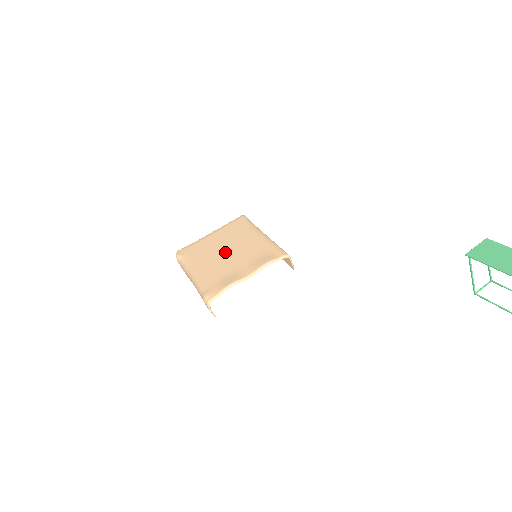
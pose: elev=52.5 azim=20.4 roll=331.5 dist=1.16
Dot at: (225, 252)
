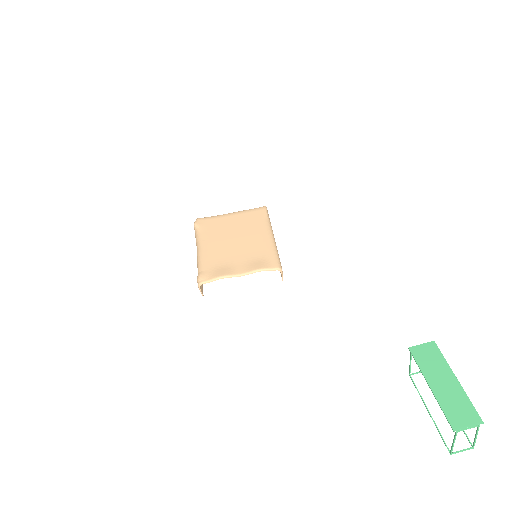
Dot at: (233, 240)
